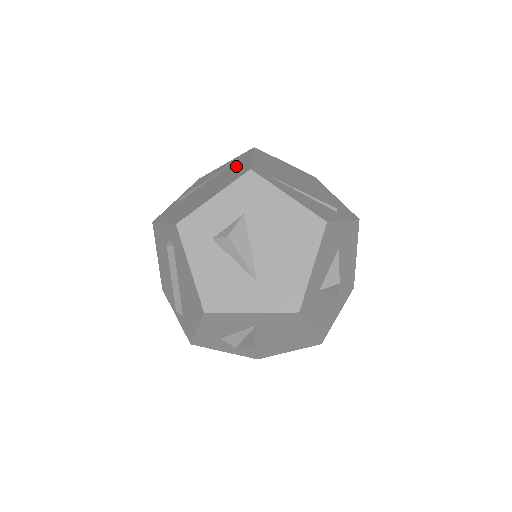
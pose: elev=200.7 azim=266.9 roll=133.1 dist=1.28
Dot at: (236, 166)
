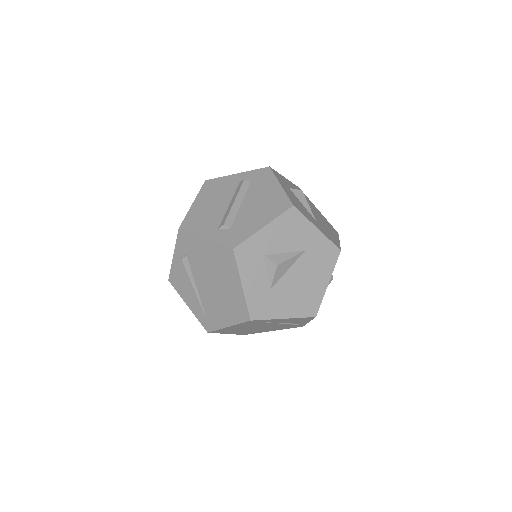
Dot at: occluded
